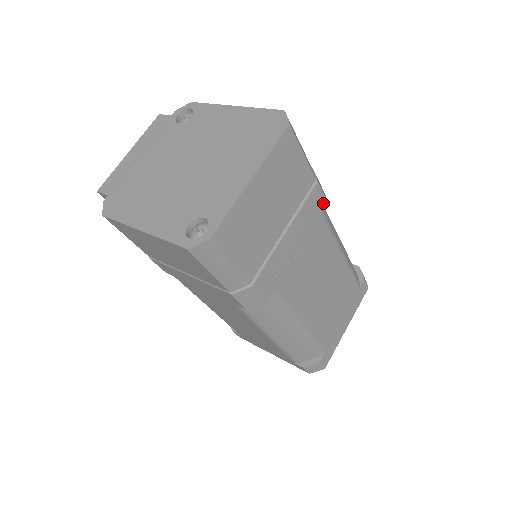
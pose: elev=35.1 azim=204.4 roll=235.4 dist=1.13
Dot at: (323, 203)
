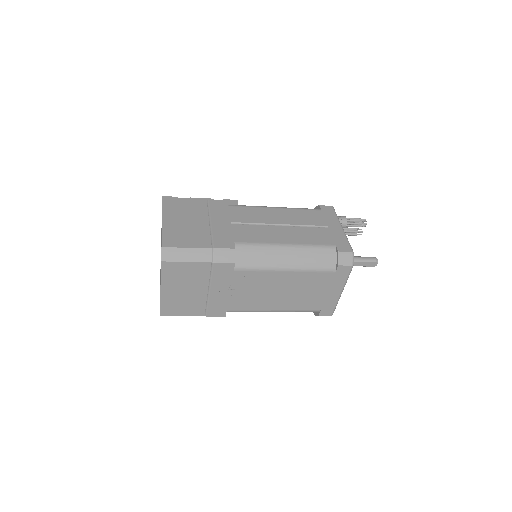
Dot at: (231, 266)
